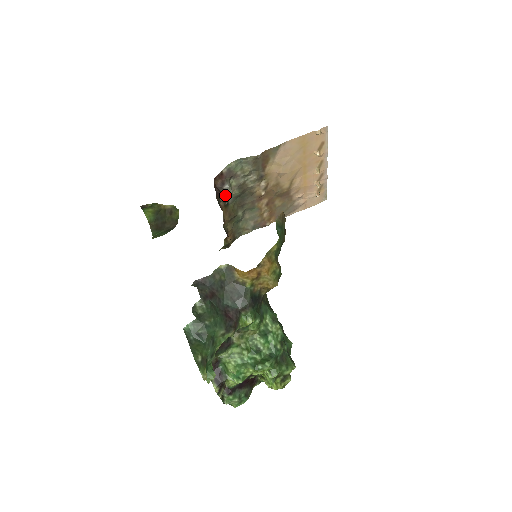
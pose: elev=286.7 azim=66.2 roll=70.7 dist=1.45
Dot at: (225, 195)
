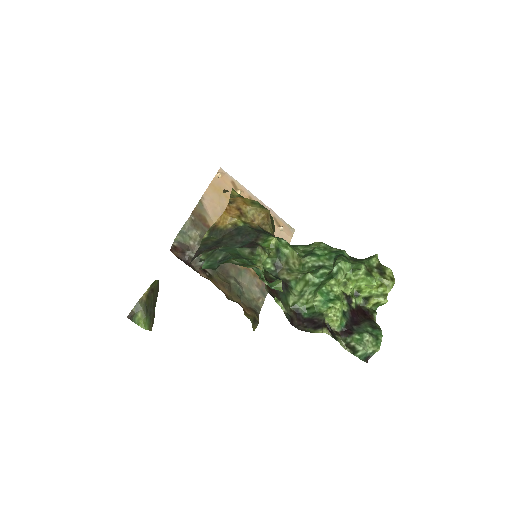
Dot at: (195, 262)
